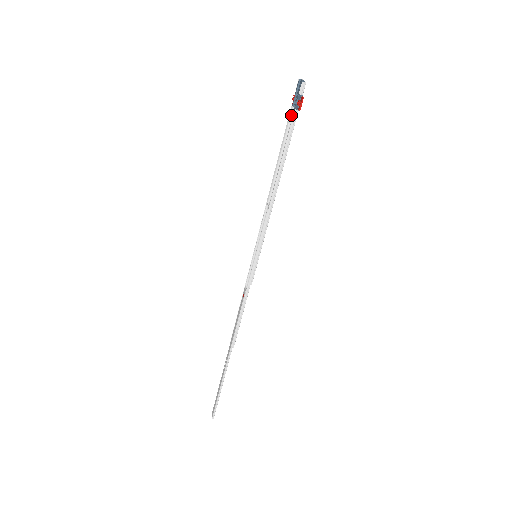
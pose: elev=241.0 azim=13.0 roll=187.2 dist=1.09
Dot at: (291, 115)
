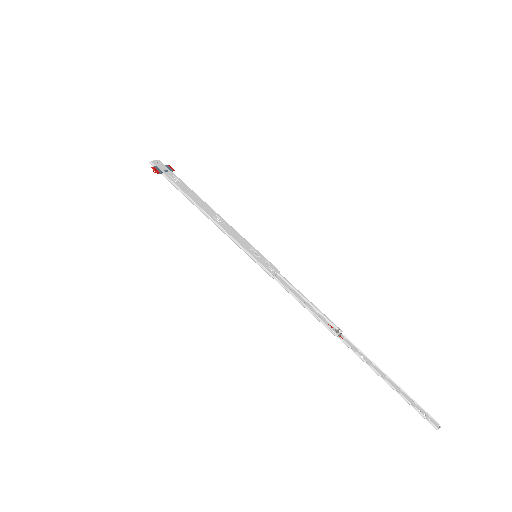
Dot at: (175, 176)
